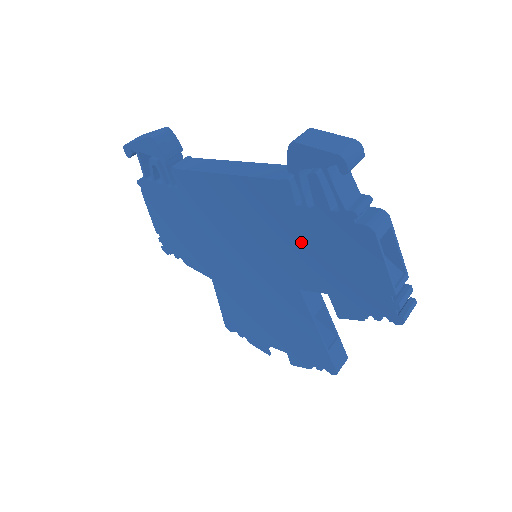
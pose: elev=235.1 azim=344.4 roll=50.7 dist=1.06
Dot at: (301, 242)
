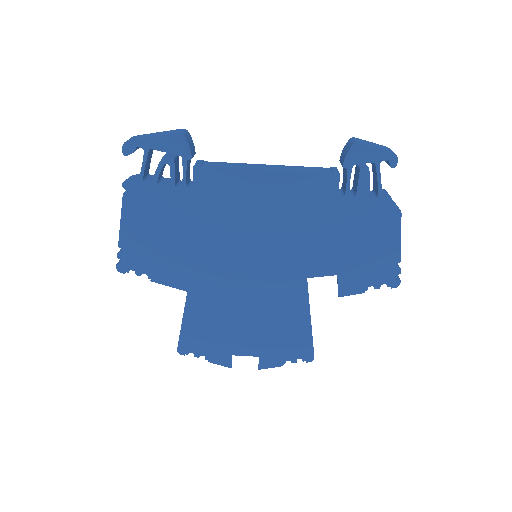
Dot at: (329, 229)
